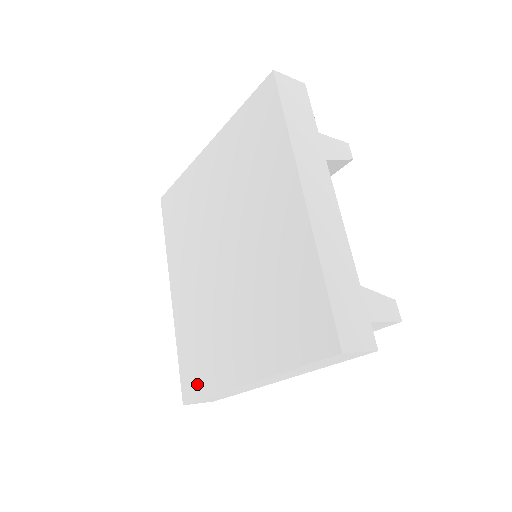
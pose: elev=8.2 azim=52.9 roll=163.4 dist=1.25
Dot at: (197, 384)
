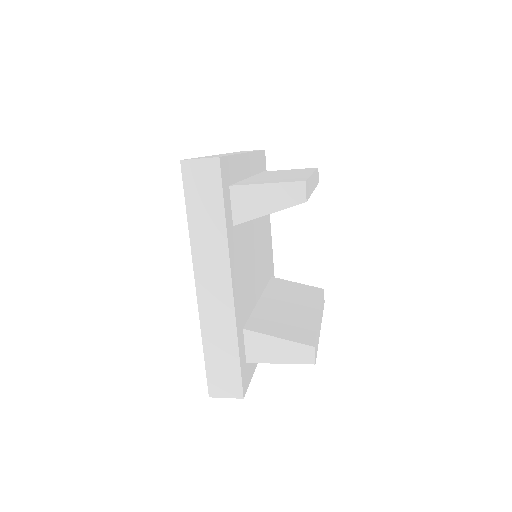
Dot at: occluded
